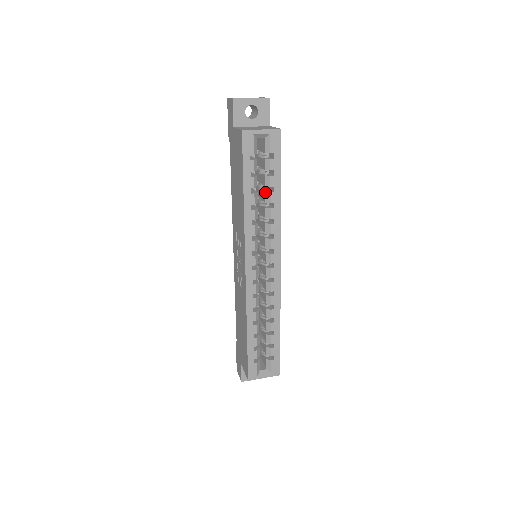
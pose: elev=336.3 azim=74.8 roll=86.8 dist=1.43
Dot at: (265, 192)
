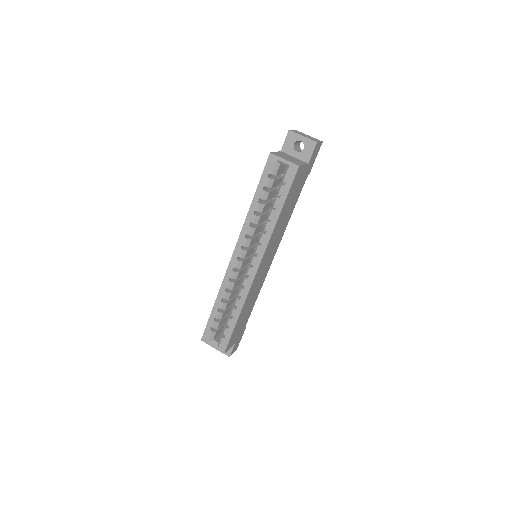
Dot at: (270, 207)
